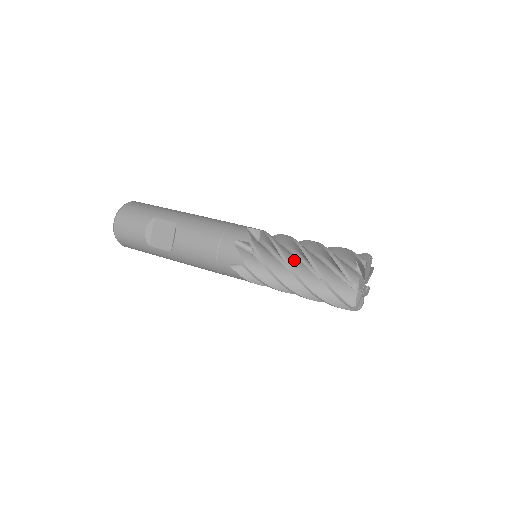
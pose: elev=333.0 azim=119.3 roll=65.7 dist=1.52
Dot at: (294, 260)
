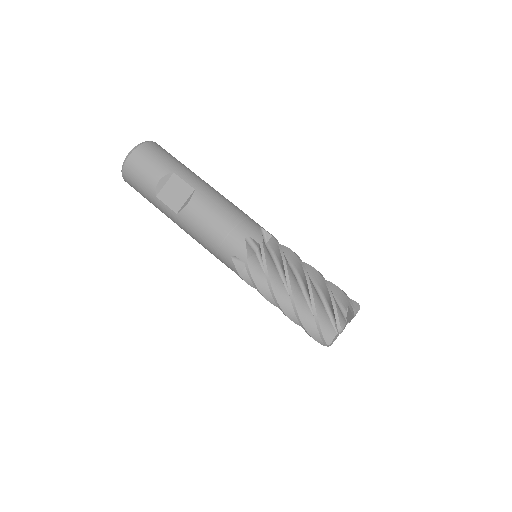
Dot at: (294, 280)
